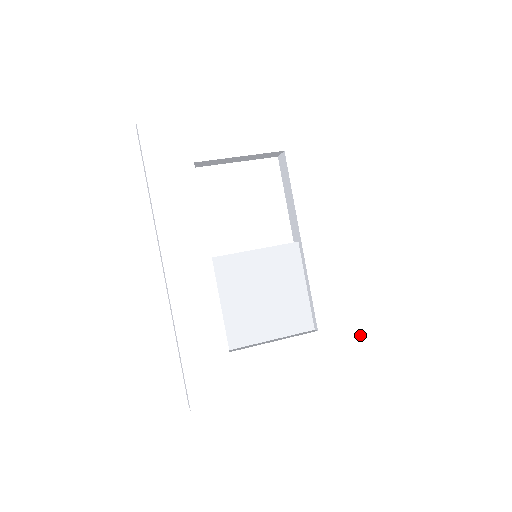
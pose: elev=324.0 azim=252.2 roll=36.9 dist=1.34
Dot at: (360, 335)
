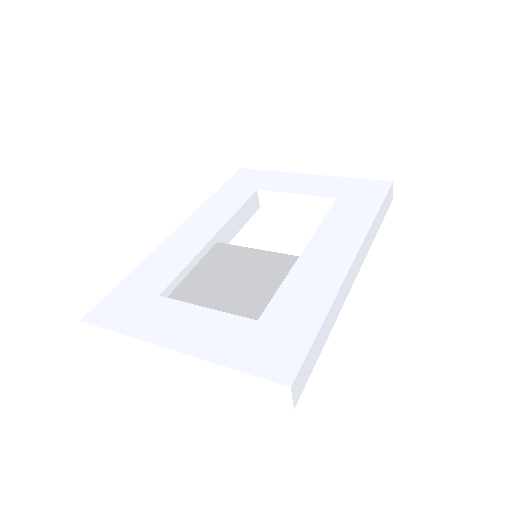
Dot at: (307, 350)
